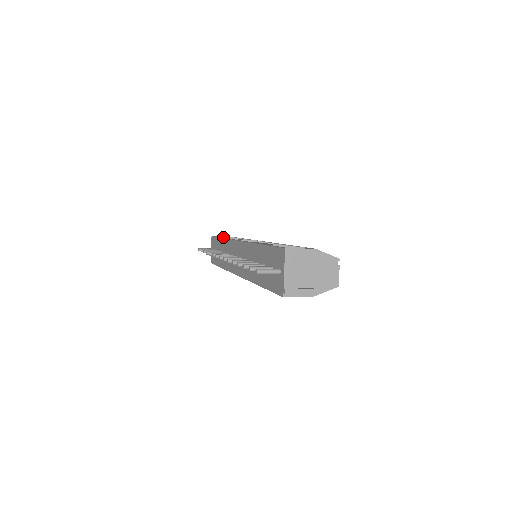
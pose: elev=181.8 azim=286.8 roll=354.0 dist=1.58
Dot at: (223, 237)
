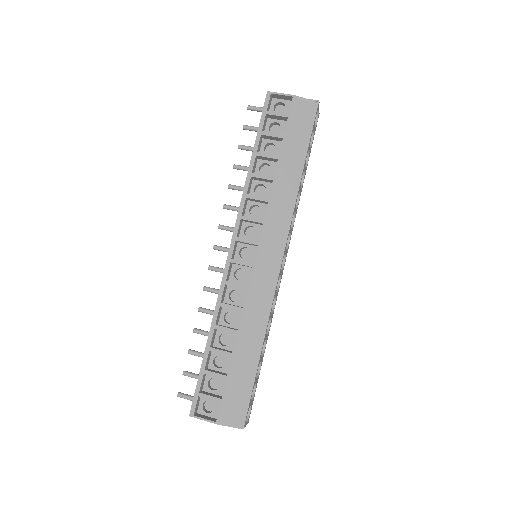
Dot at: (265, 135)
